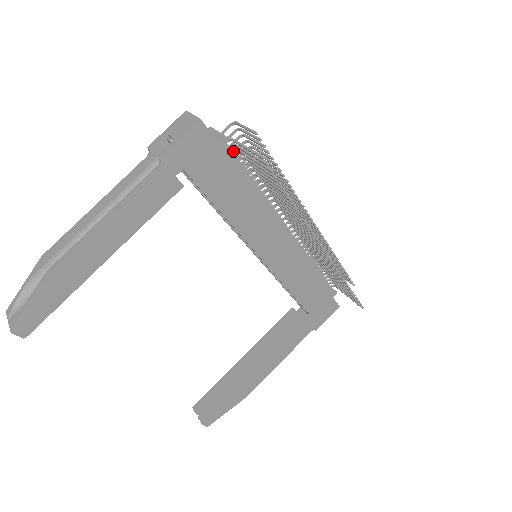
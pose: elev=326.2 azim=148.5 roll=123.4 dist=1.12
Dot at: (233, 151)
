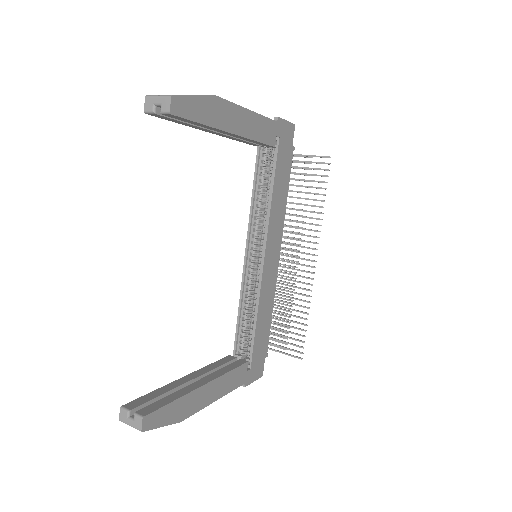
Dot at: occluded
